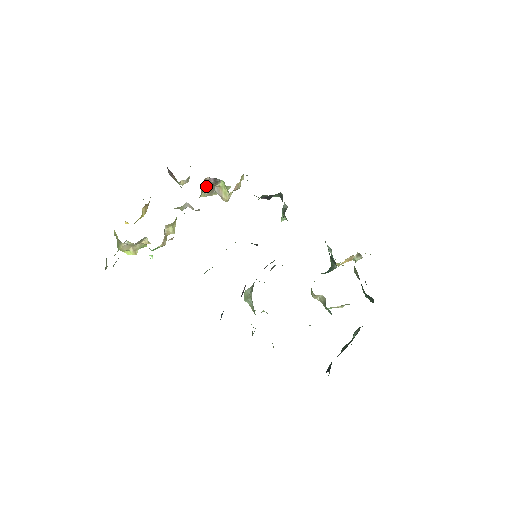
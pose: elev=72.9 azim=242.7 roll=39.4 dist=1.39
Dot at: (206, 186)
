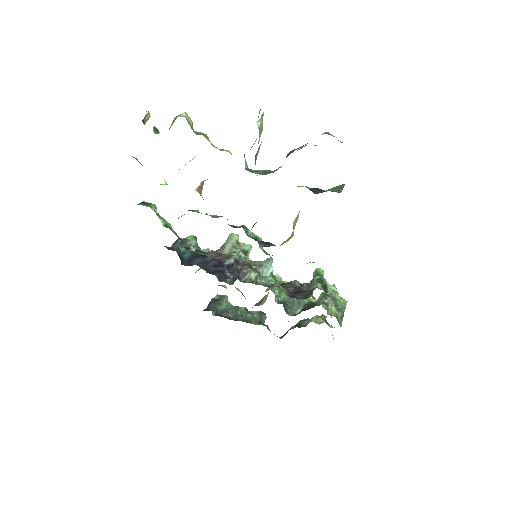
Dot at: occluded
